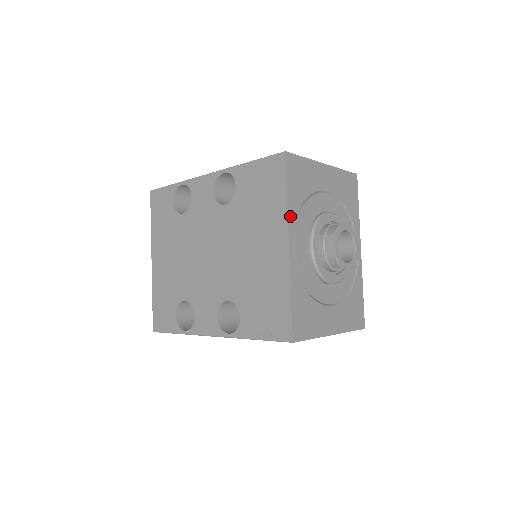
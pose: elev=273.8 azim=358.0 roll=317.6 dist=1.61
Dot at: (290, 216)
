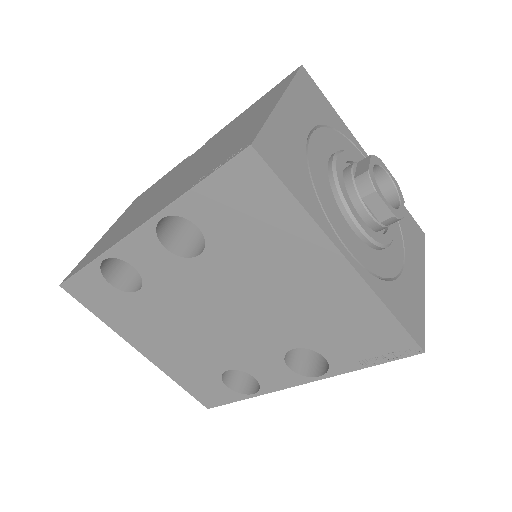
Dot at: (321, 224)
